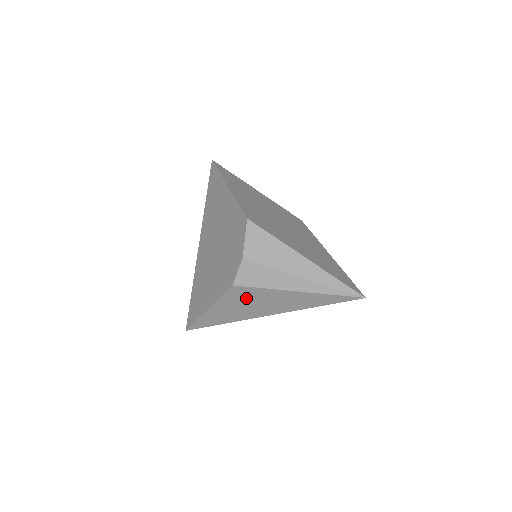
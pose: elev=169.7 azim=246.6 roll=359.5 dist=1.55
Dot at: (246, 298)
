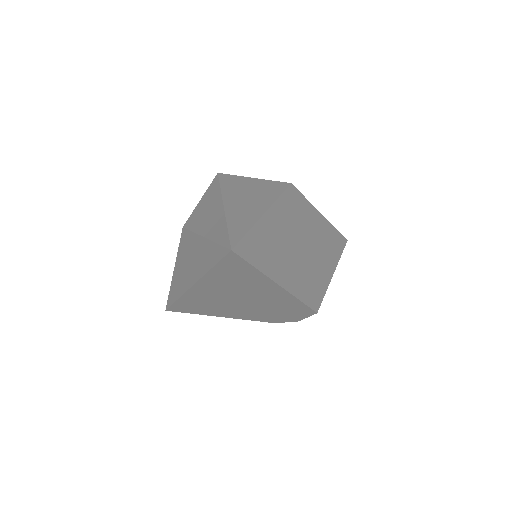
Dot at: occluded
